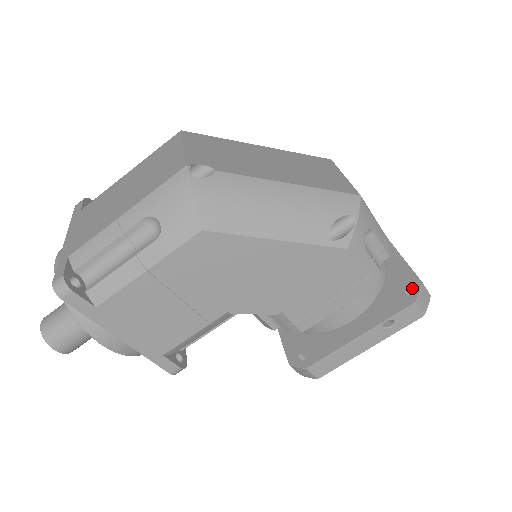
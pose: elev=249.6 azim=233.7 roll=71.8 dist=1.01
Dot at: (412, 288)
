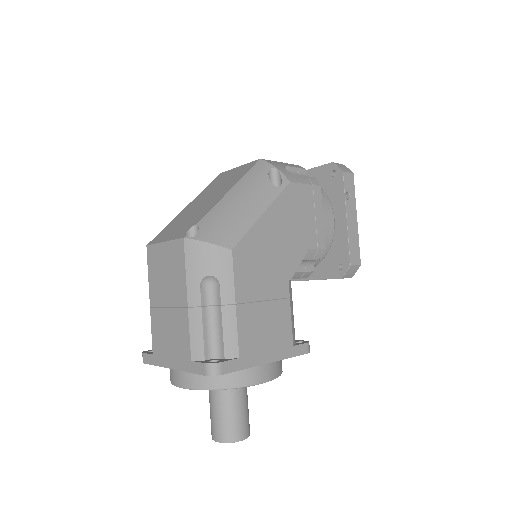
Dot at: (332, 170)
